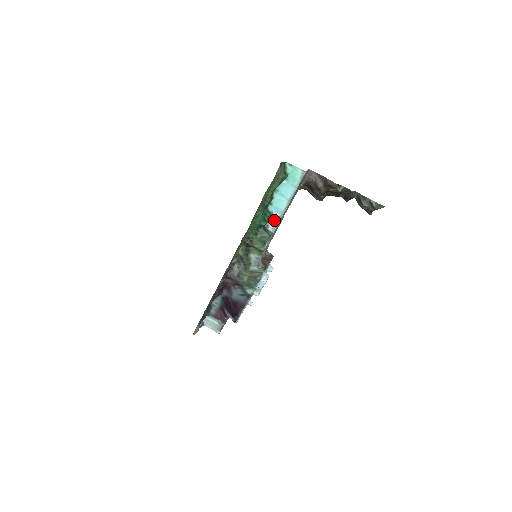
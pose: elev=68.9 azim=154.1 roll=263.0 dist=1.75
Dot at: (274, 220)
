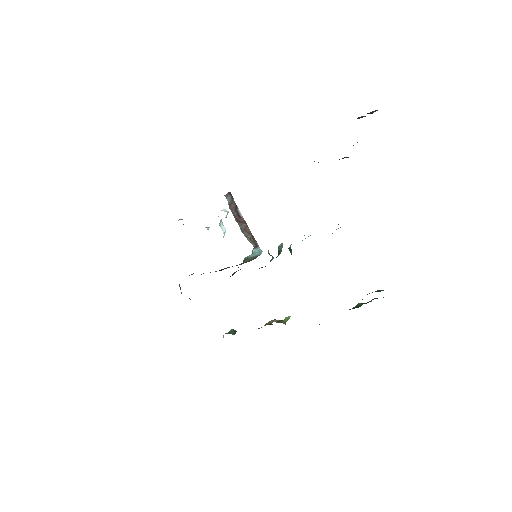
Dot at: occluded
